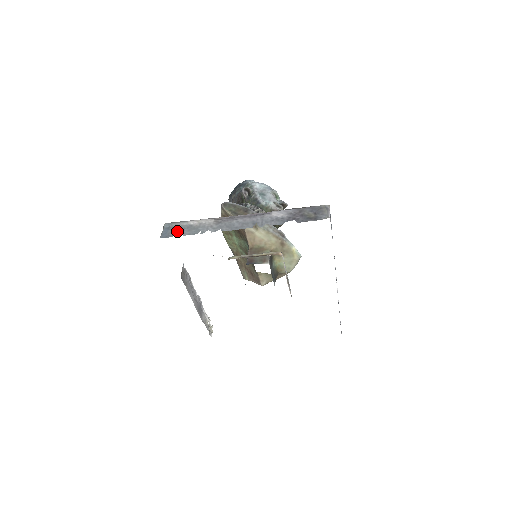
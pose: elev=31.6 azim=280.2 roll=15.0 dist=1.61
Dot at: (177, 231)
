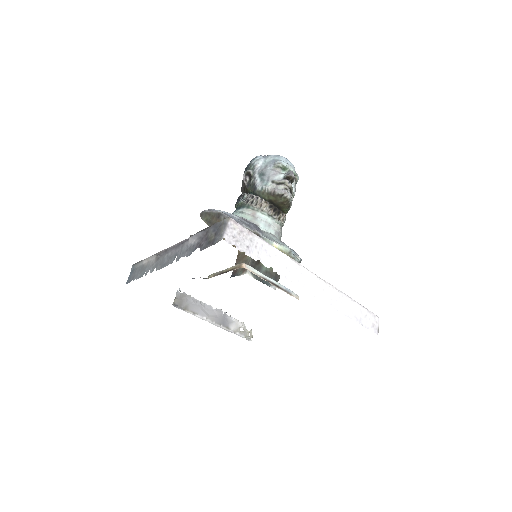
Dot at: (135, 274)
